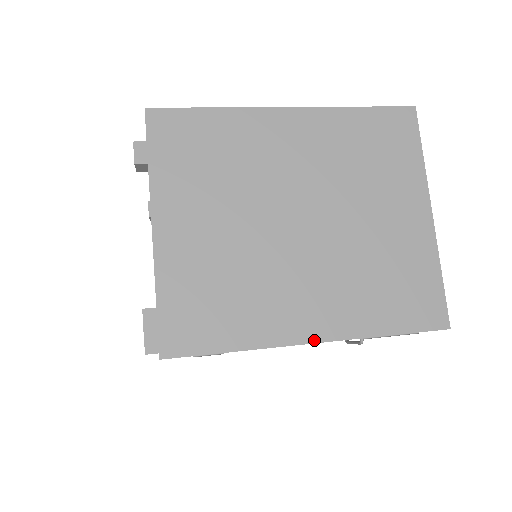
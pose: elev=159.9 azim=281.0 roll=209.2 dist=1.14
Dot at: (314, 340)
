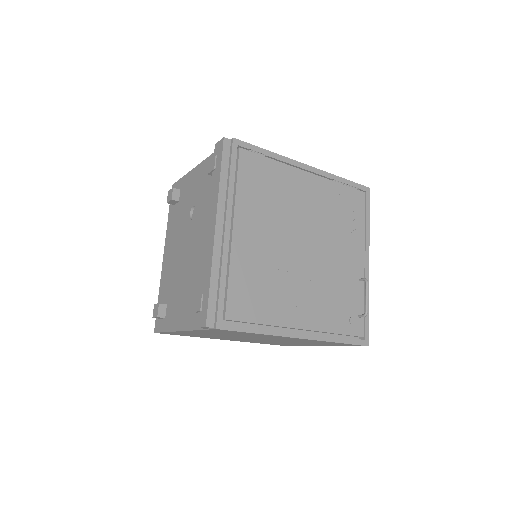
Dot at: (307, 166)
